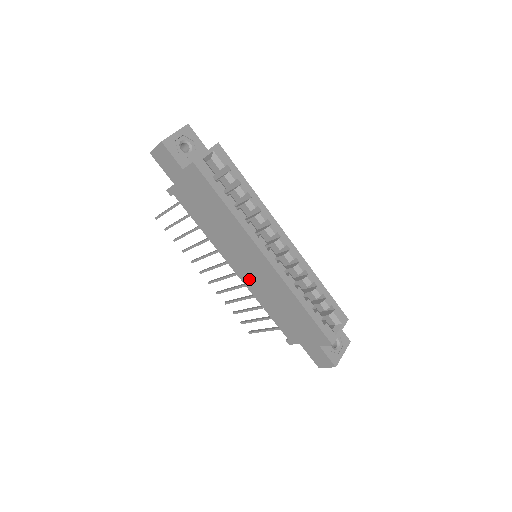
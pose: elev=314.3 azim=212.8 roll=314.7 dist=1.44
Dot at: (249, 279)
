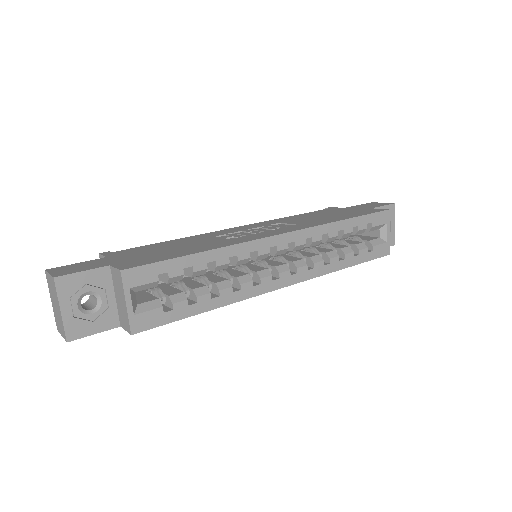
Dot at: occluded
